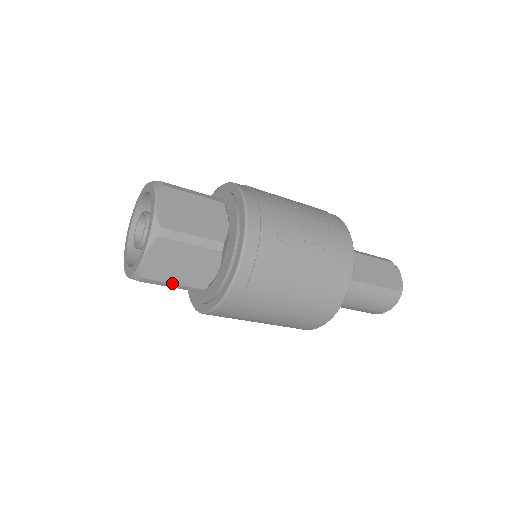
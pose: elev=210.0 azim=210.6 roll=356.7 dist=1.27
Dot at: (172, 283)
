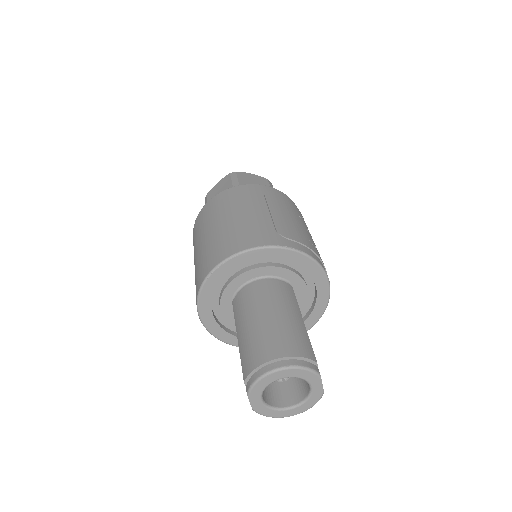
Dot at: (238, 181)
